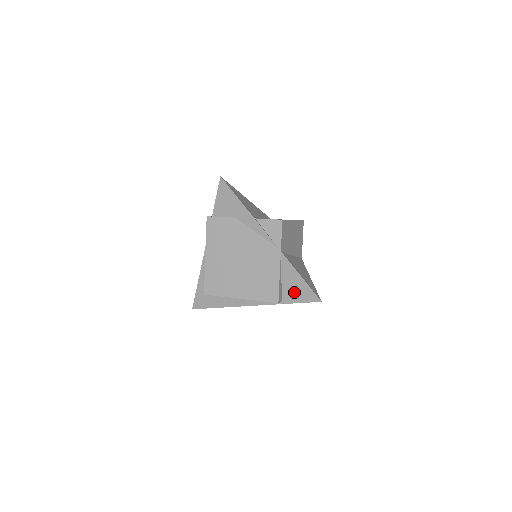
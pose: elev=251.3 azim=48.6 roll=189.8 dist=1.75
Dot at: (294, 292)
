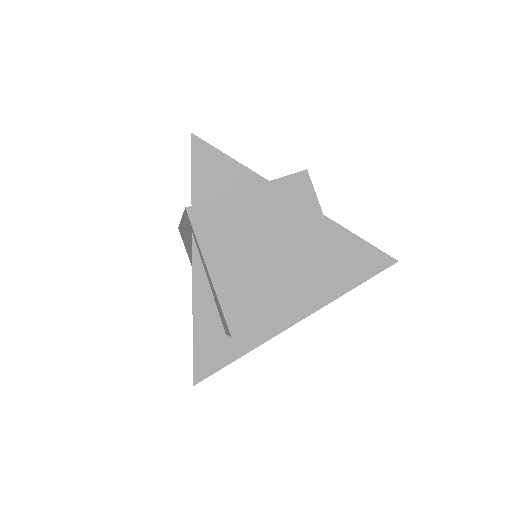
Dot at: (358, 267)
